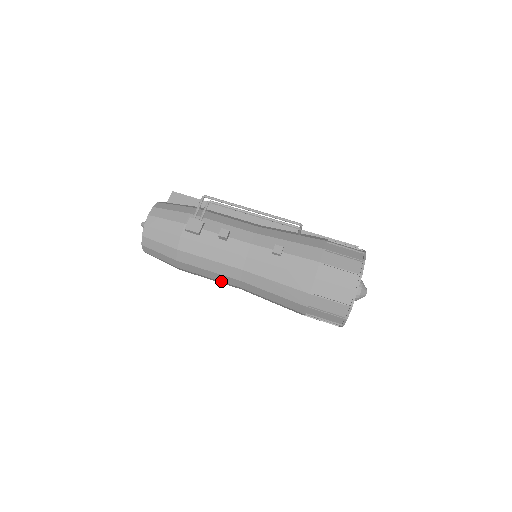
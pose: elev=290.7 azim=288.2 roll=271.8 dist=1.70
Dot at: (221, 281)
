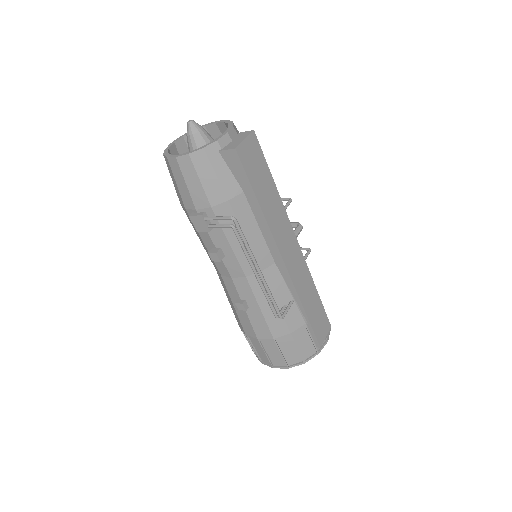
Dot at: occluded
